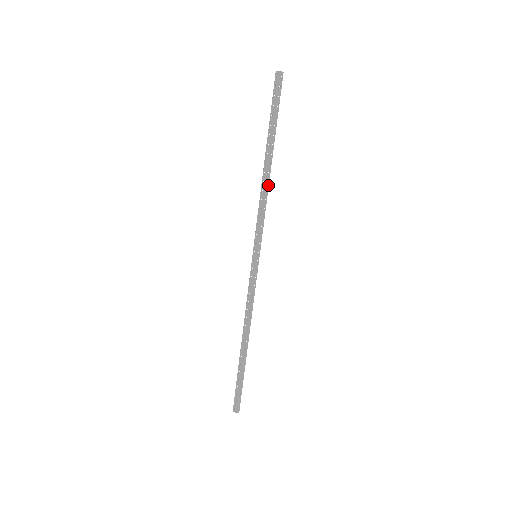
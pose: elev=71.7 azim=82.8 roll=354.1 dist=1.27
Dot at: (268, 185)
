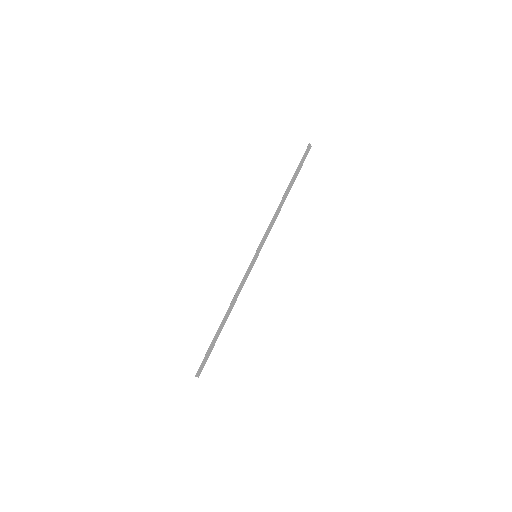
Dot at: occluded
